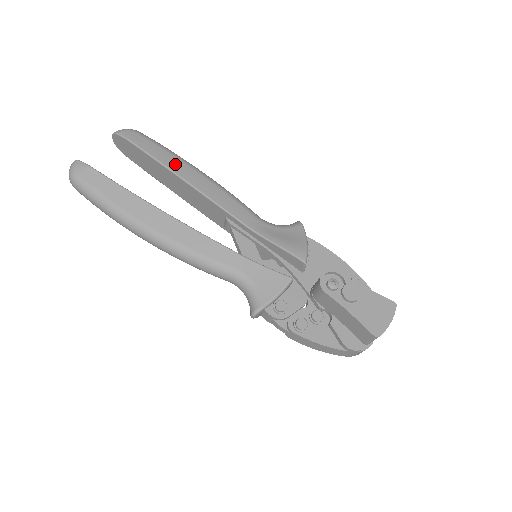
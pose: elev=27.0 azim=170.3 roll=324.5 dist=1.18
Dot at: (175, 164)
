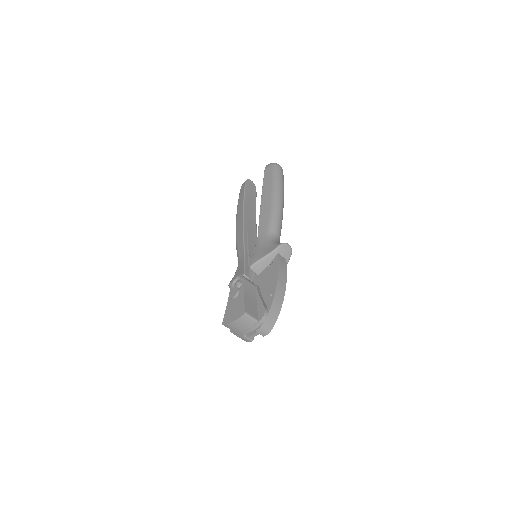
Dot at: (267, 188)
